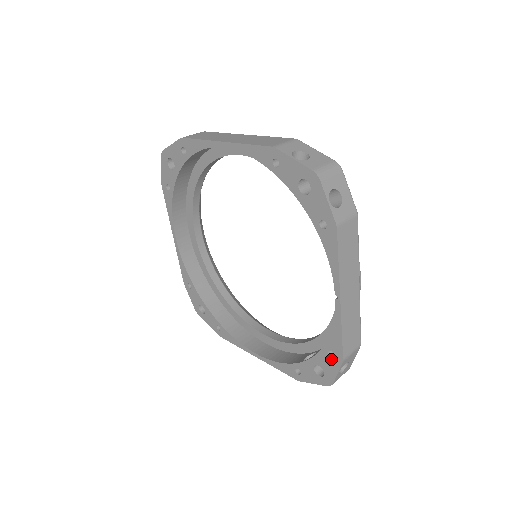
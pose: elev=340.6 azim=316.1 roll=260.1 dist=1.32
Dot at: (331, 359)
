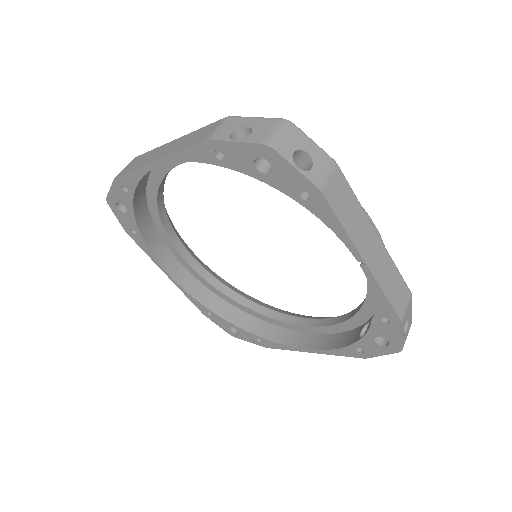
Dot at: (388, 325)
